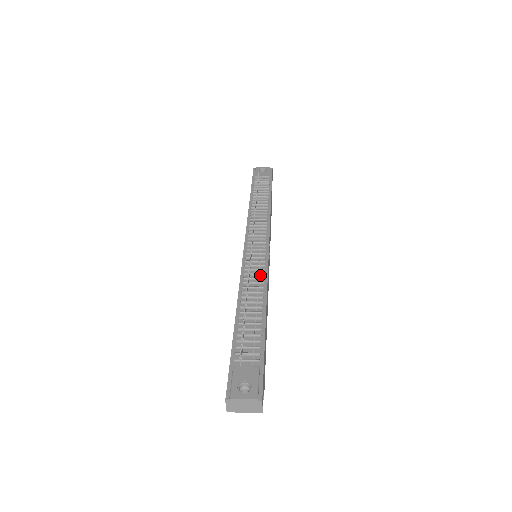
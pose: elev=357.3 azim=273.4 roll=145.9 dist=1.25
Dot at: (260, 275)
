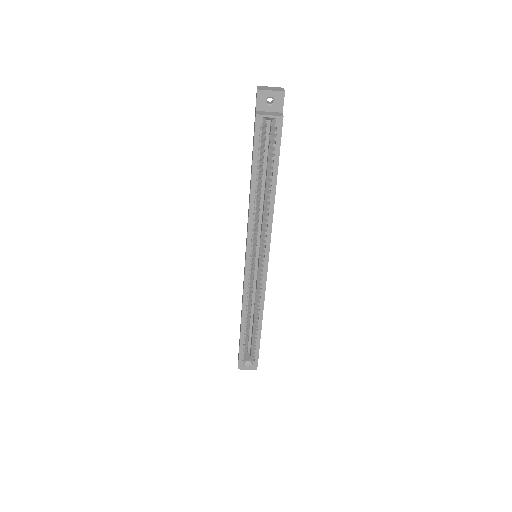
Dot at: occluded
